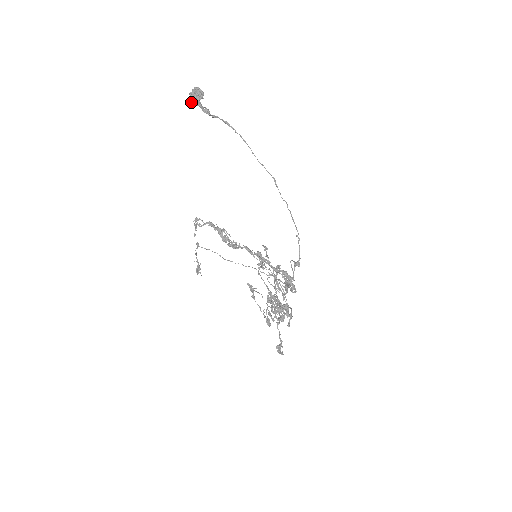
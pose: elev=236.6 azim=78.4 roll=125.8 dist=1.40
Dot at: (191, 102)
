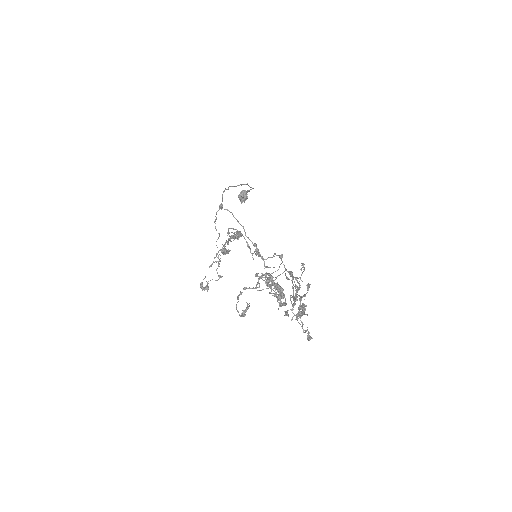
Dot at: (241, 202)
